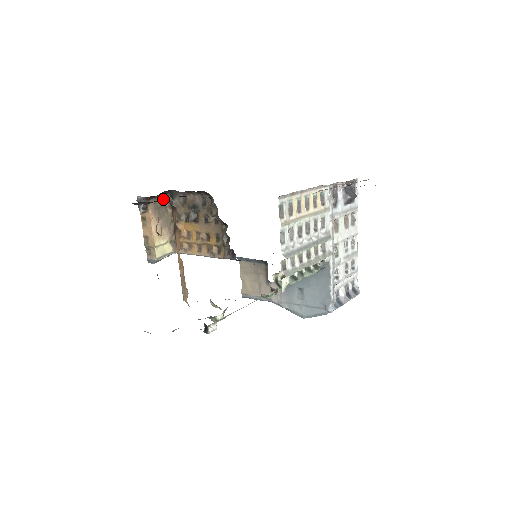
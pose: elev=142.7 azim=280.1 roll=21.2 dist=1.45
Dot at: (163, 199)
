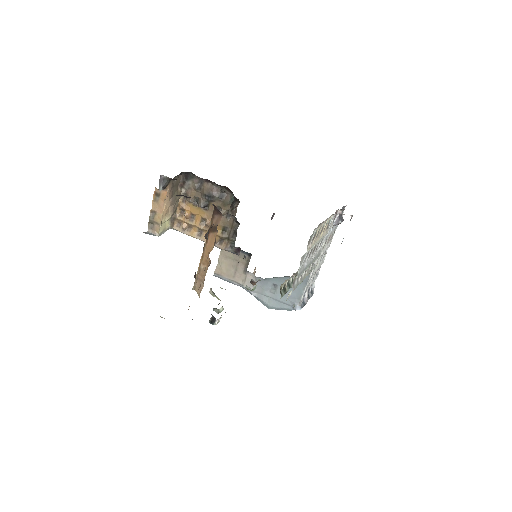
Dot at: occluded
